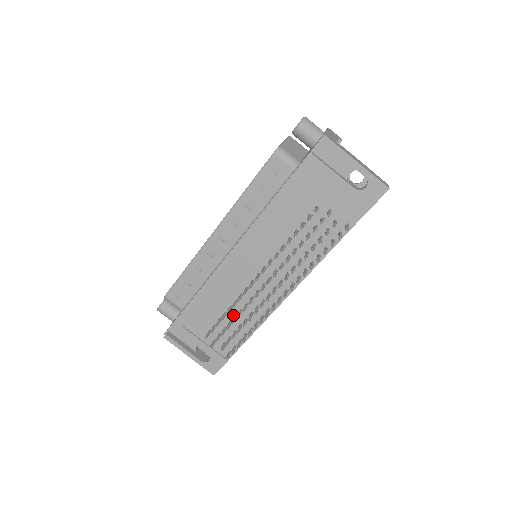
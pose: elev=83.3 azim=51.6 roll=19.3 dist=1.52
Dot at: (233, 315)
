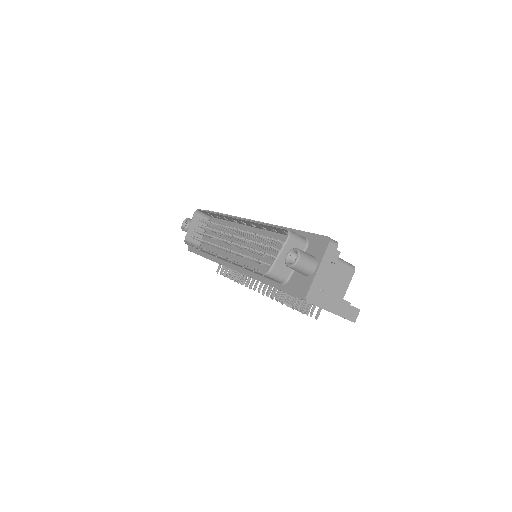
Dot at: occluded
